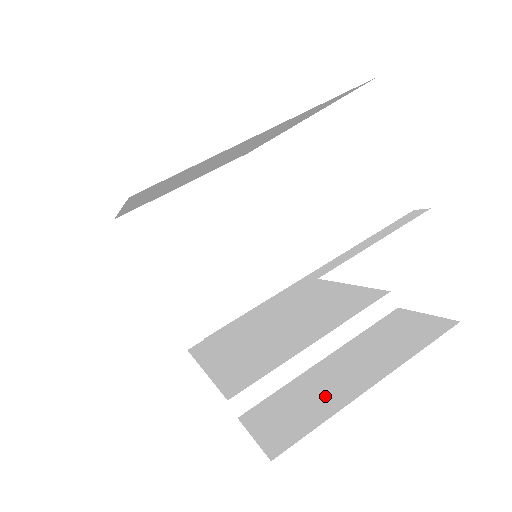
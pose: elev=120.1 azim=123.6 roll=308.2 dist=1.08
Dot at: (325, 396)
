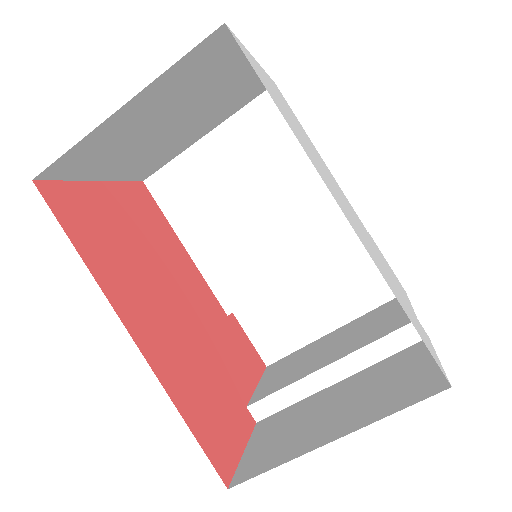
Dot at: (299, 324)
